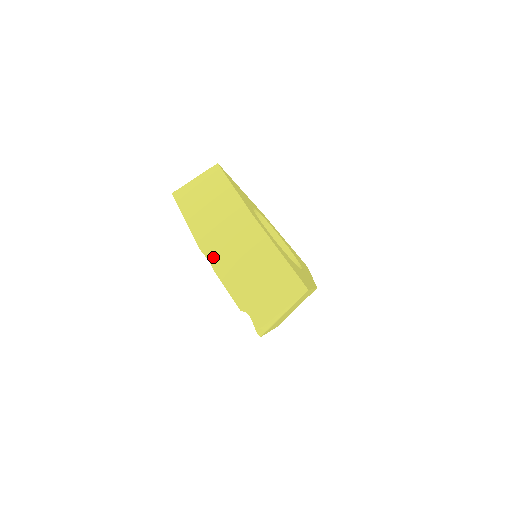
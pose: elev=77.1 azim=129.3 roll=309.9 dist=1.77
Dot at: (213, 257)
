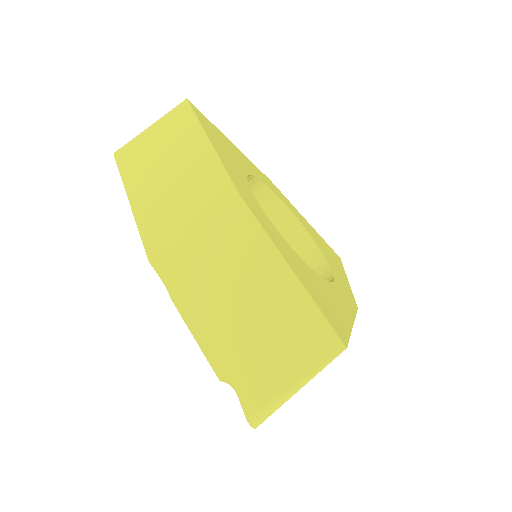
Dot at: (171, 276)
